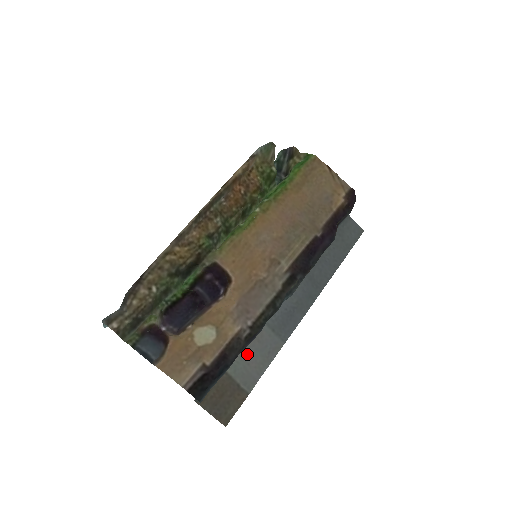
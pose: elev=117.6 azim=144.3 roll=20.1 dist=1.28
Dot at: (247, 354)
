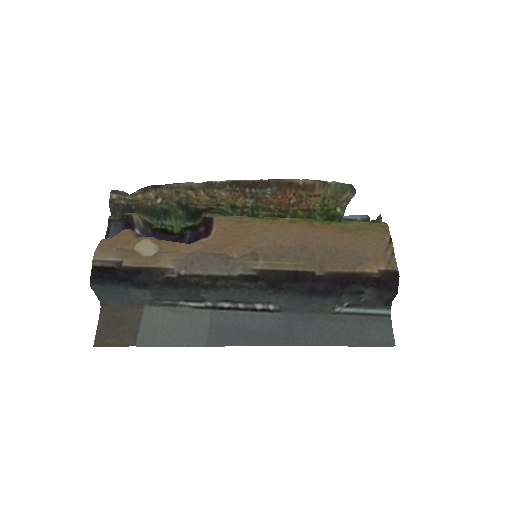
Dot at: (171, 320)
